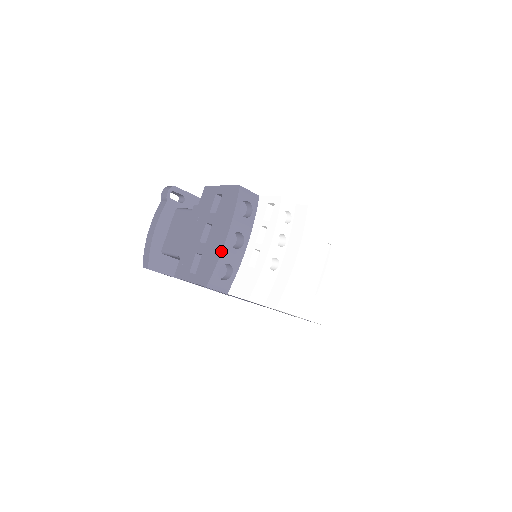
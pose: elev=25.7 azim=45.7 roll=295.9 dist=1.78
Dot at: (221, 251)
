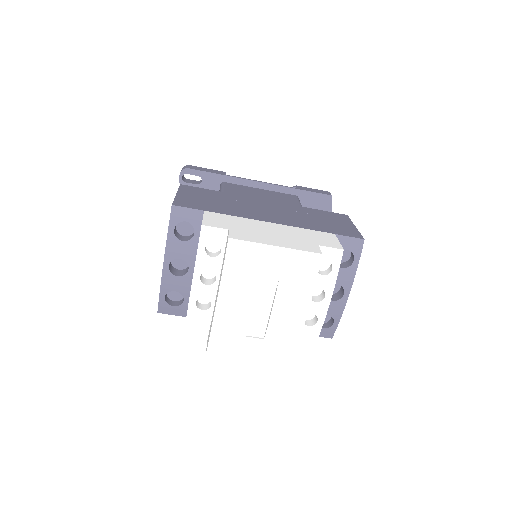
Dot at: (161, 280)
